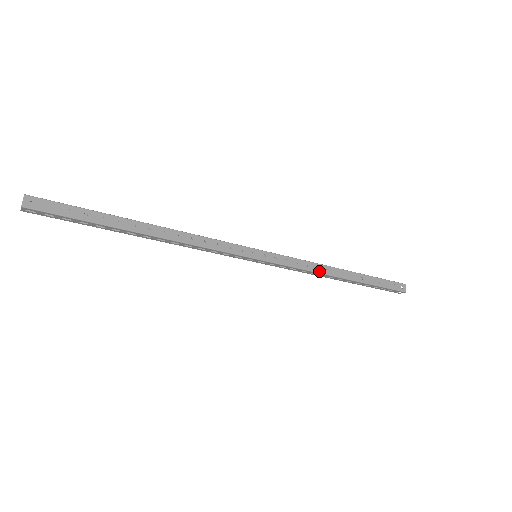
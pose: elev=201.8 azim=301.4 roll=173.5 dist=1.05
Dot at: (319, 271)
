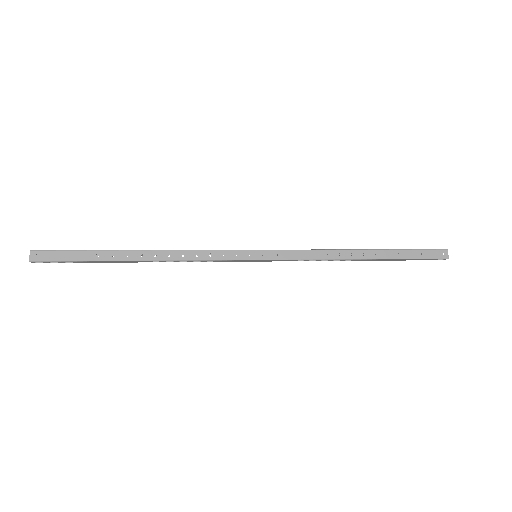
Dot at: (330, 257)
